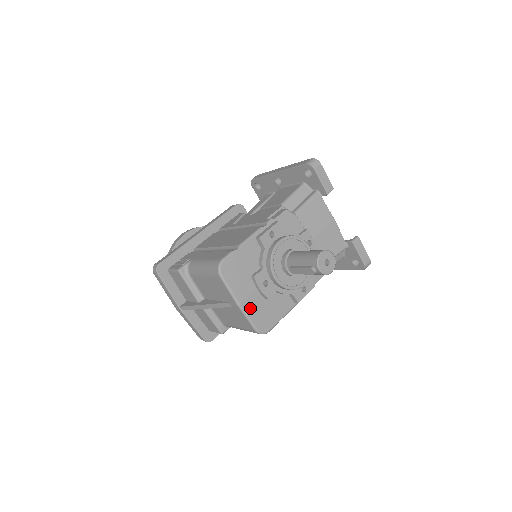
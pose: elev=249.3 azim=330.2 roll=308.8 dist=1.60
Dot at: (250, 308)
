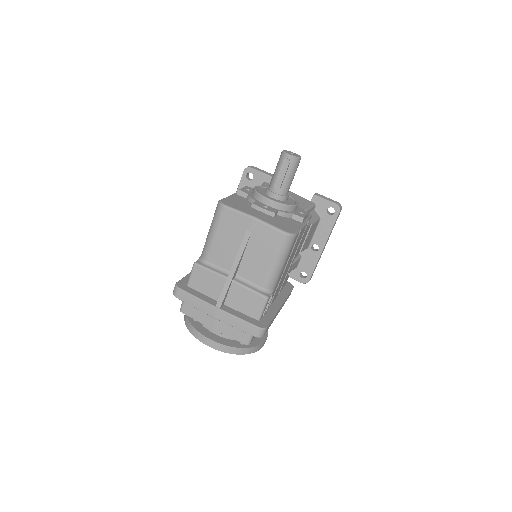
Dot at: (265, 220)
